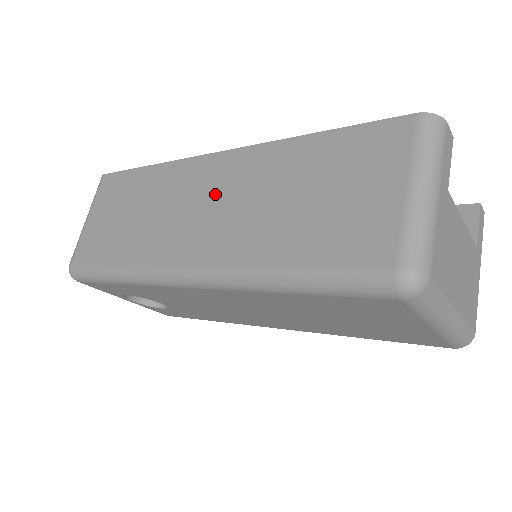
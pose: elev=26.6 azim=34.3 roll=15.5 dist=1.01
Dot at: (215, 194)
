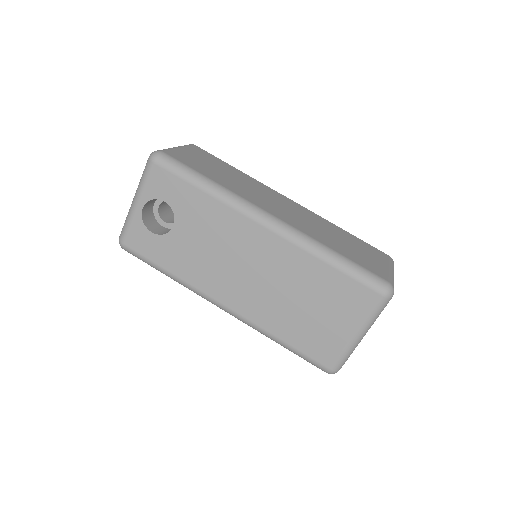
Dot at: (290, 208)
